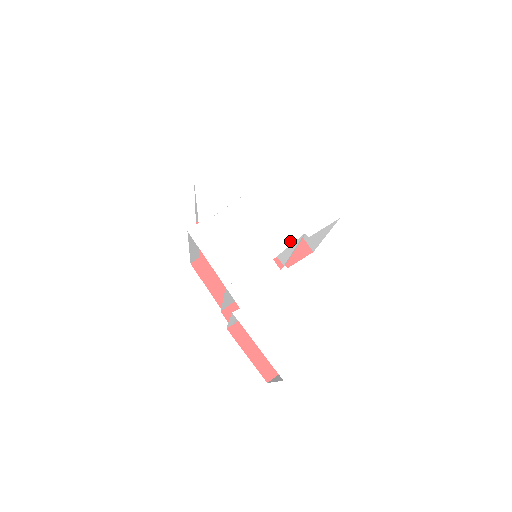
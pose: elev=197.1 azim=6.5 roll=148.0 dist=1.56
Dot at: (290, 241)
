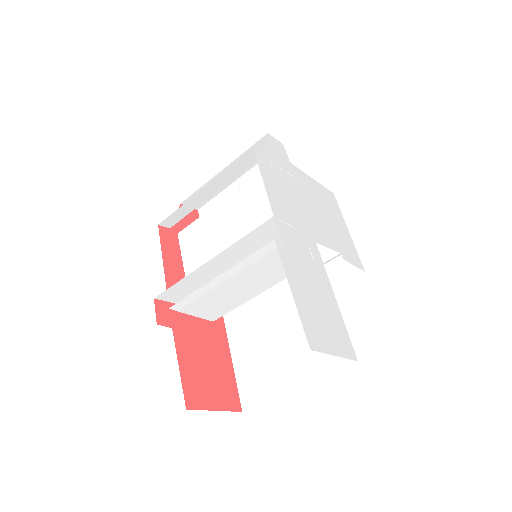
Dot at: (330, 246)
